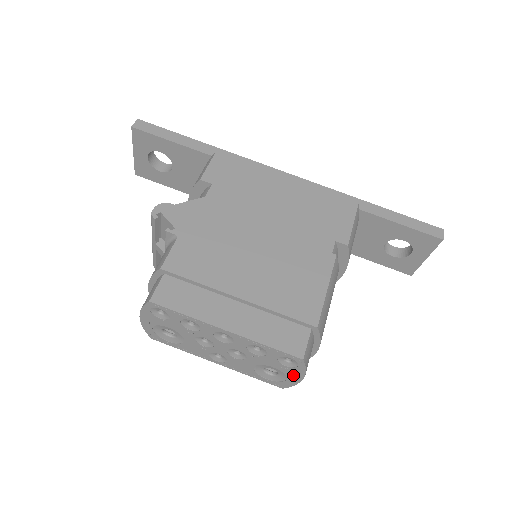
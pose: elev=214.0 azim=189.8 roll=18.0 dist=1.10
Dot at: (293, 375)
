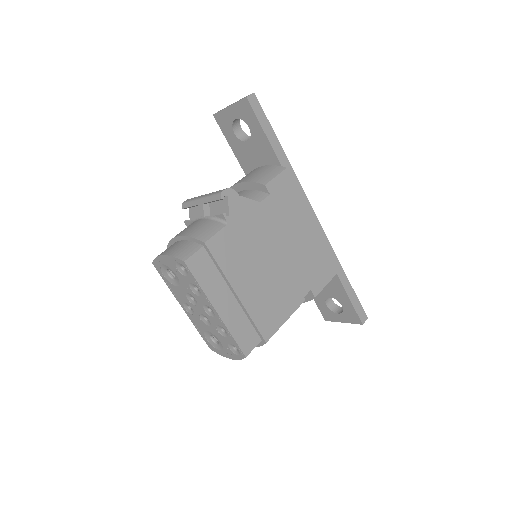
Dot at: (228, 353)
